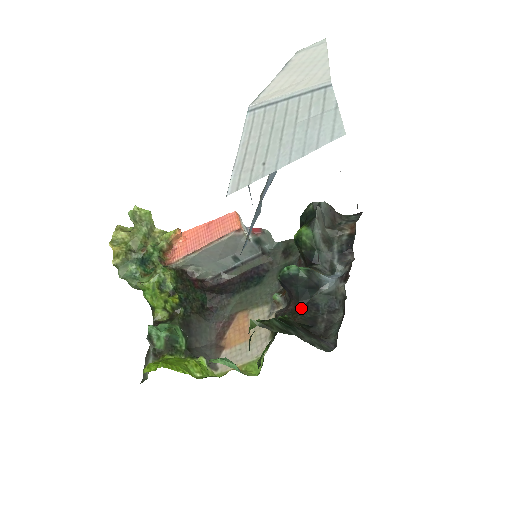
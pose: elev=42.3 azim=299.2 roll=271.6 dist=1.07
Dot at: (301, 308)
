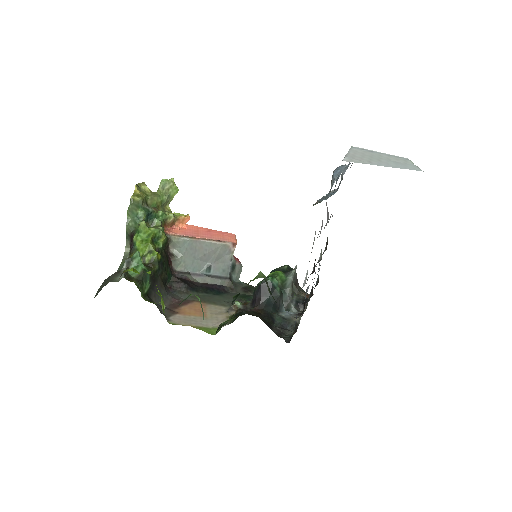
Dot at: (263, 313)
